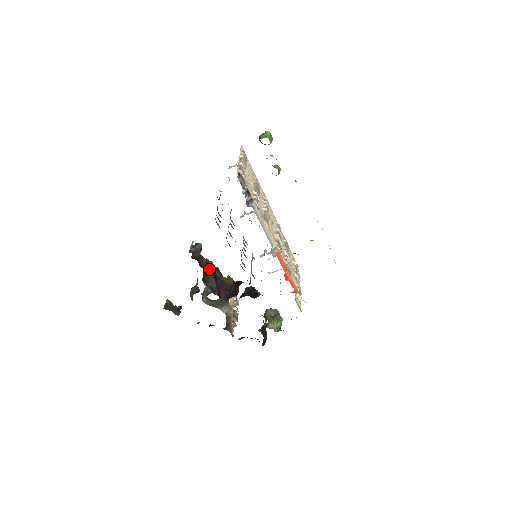
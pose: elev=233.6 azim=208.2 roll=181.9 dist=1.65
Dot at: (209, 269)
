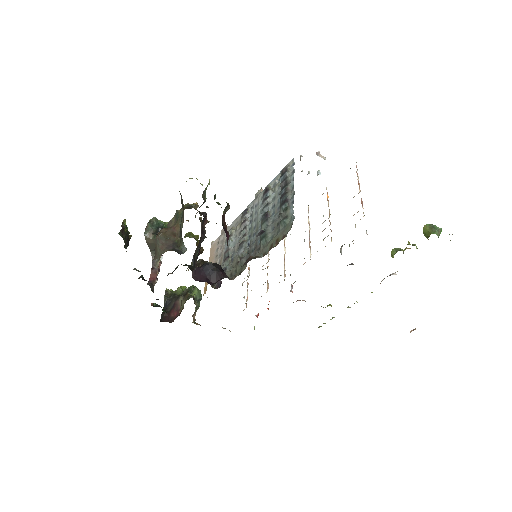
Dot at: (203, 229)
